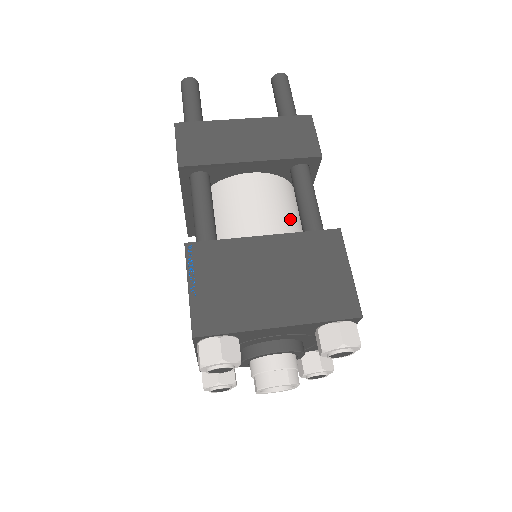
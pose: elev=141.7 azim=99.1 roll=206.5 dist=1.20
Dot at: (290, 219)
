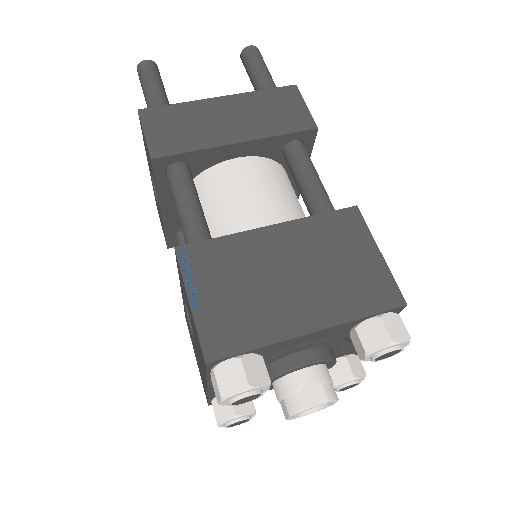
Dot at: (292, 205)
